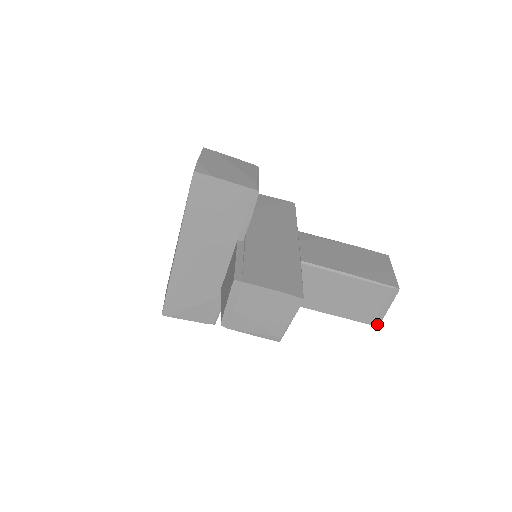
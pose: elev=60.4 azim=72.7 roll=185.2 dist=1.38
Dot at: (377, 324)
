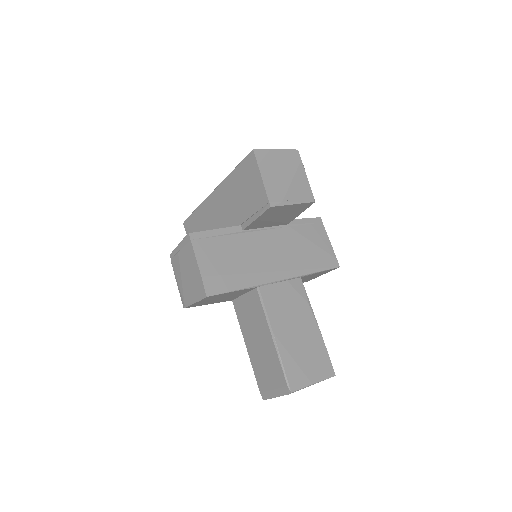
Dot at: (263, 397)
